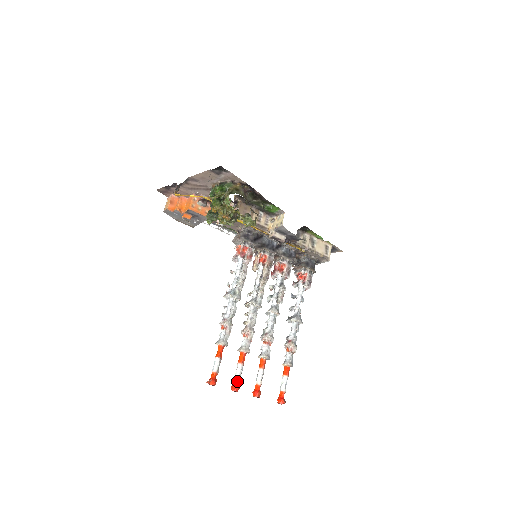
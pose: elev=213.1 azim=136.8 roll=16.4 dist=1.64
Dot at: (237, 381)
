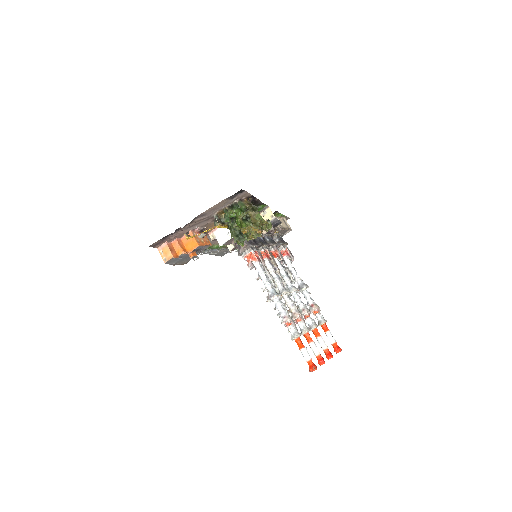
Dot at: (320, 356)
